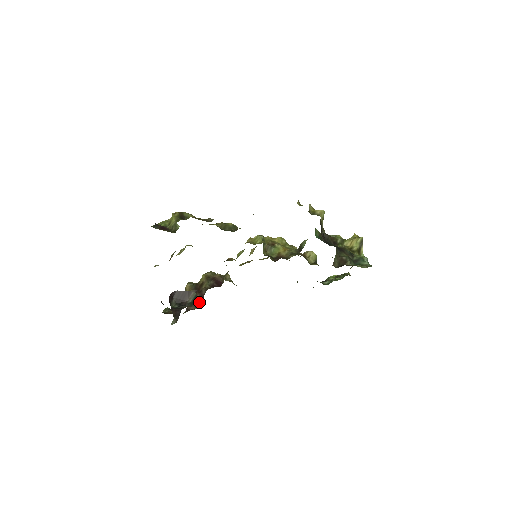
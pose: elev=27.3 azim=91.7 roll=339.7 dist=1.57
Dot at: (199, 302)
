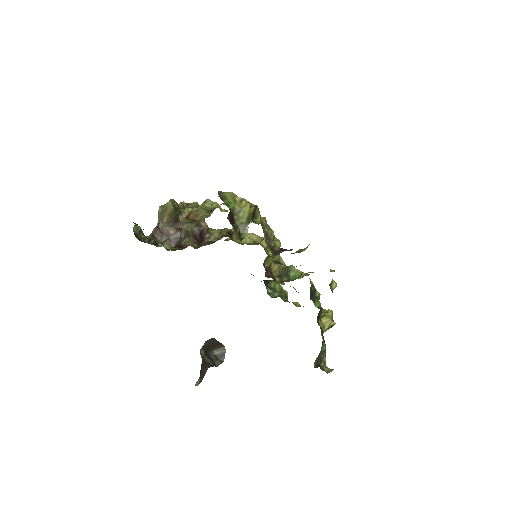
Dot at: (171, 240)
